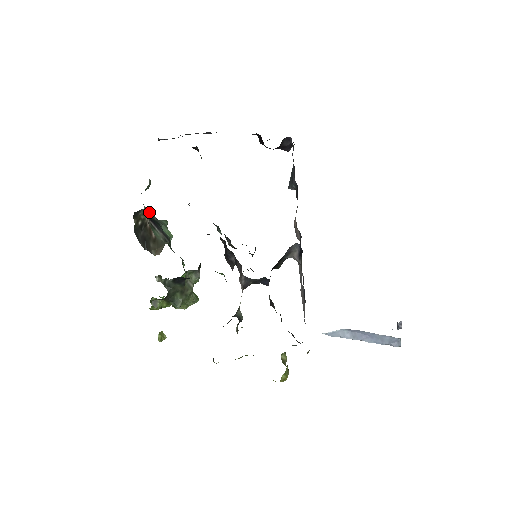
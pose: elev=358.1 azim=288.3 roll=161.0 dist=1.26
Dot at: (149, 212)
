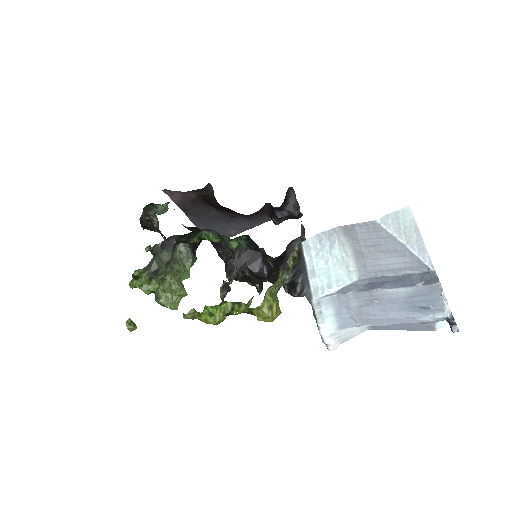
Dot at: occluded
